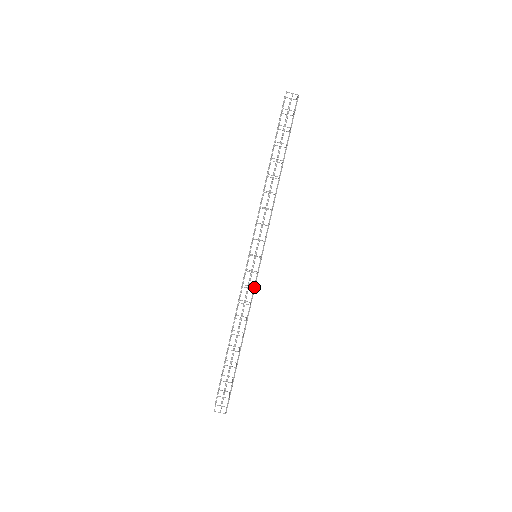
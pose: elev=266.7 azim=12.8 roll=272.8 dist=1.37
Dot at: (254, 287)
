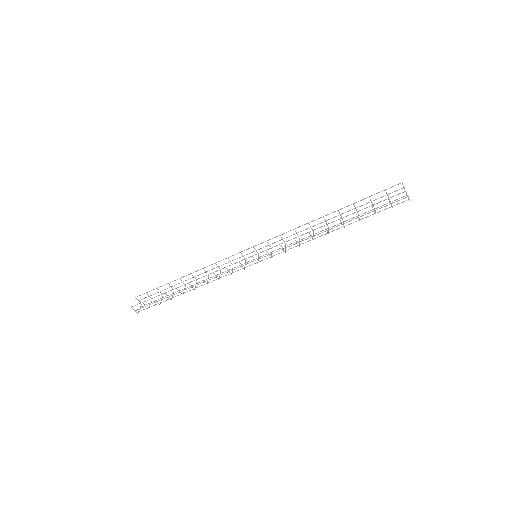
Dot at: (233, 272)
